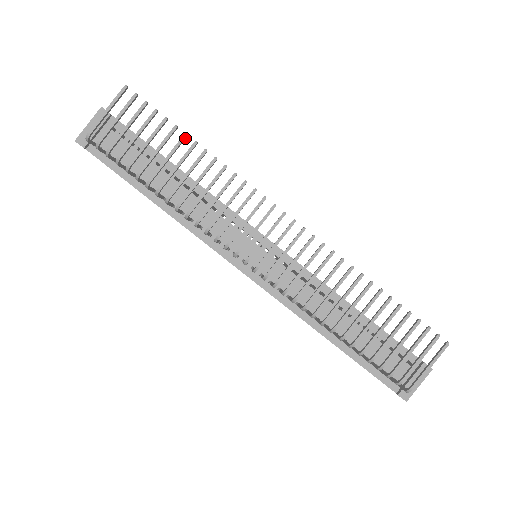
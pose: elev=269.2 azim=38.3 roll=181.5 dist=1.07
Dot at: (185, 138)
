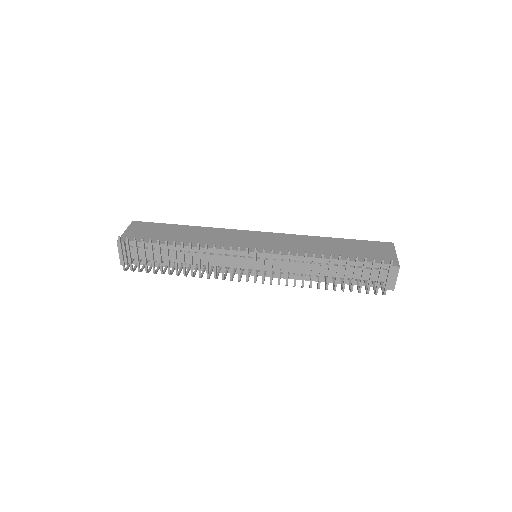
Dot at: (167, 243)
